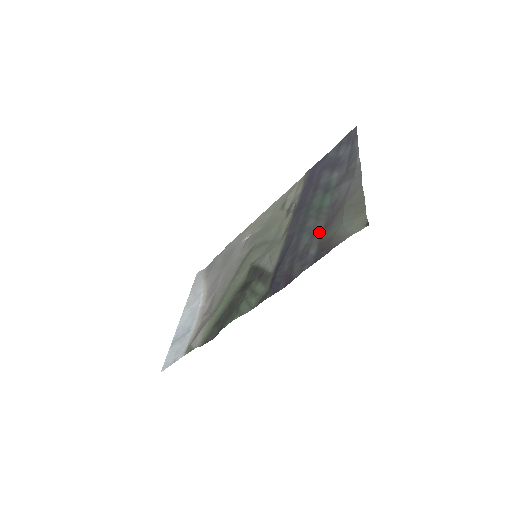
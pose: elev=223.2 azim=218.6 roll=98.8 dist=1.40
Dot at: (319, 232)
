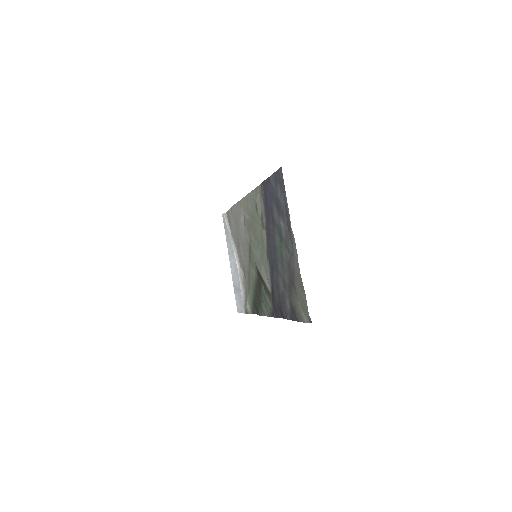
Dot at: (287, 288)
